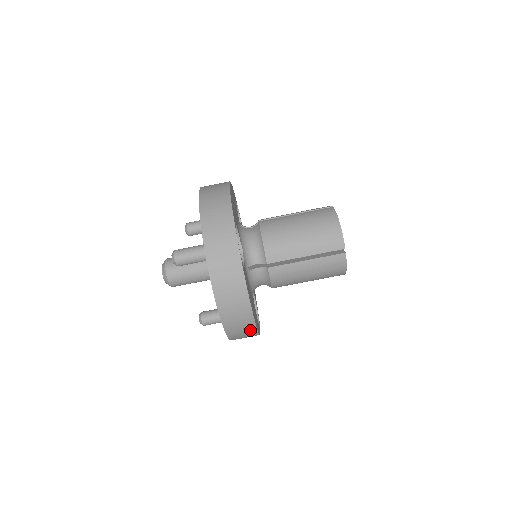
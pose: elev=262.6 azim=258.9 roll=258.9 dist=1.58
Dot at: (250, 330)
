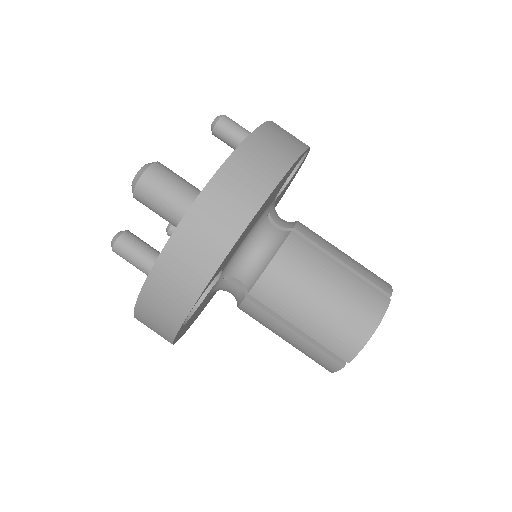
Dot at: (240, 213)
